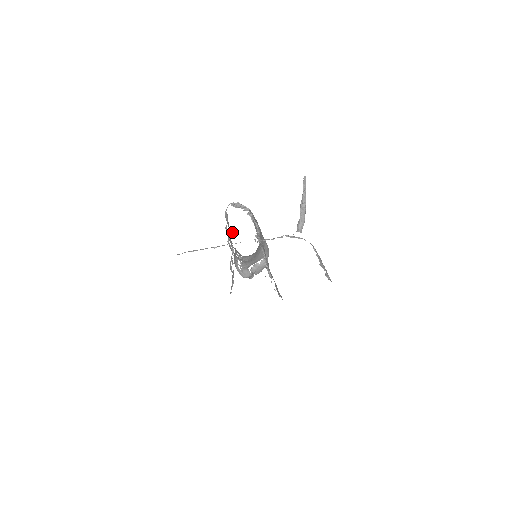
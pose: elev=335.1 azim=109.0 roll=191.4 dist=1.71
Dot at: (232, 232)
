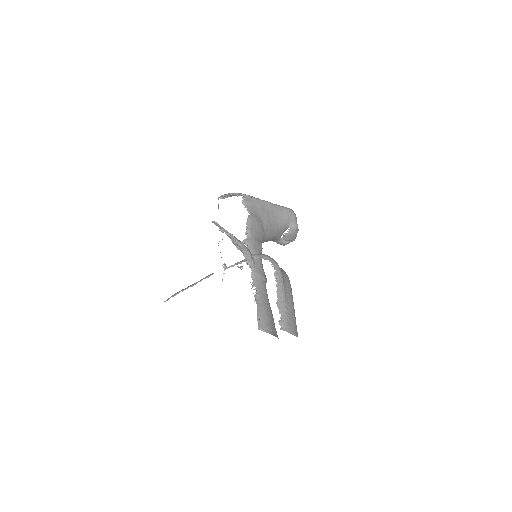
Dot at: (218, 245)
